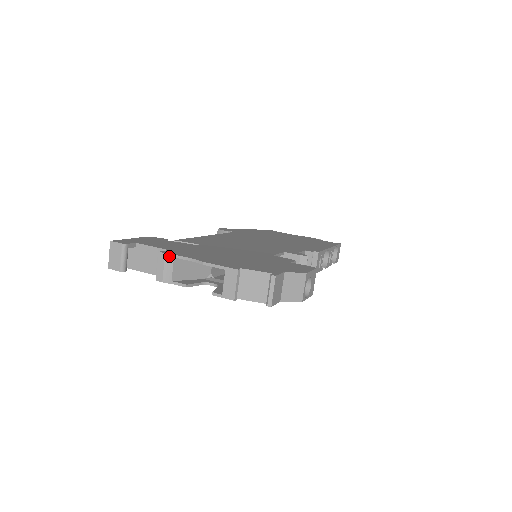
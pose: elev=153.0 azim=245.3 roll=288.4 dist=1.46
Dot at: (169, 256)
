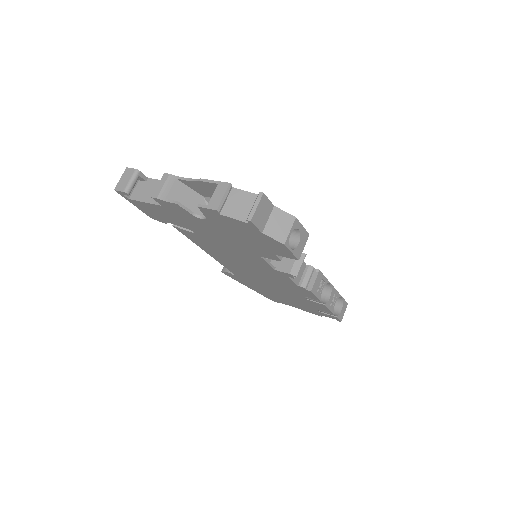
Dot at: (172, 177)
